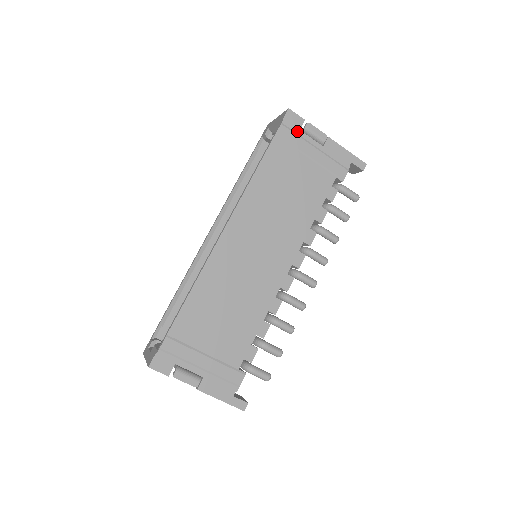
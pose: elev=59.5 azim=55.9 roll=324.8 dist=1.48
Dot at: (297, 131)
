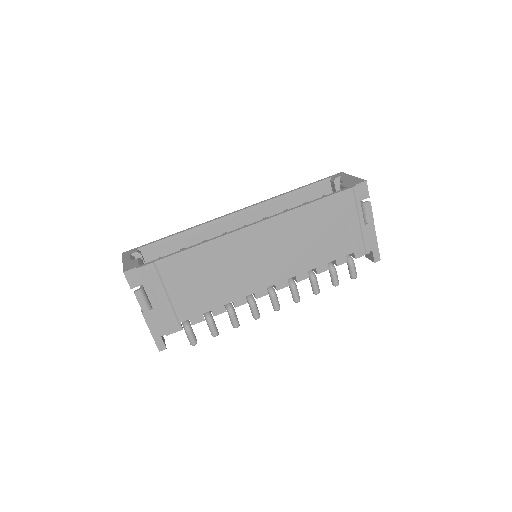
Dot at: (358, 201)
